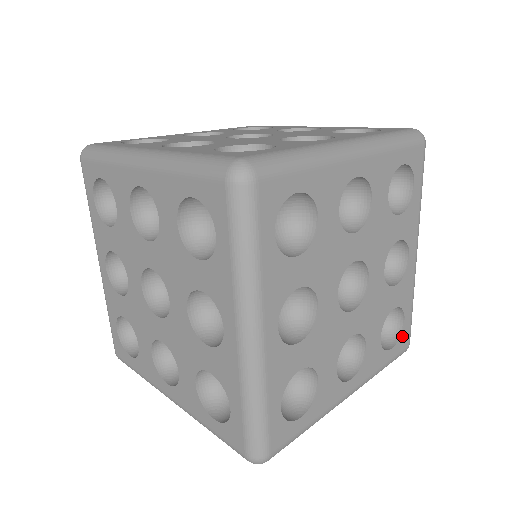
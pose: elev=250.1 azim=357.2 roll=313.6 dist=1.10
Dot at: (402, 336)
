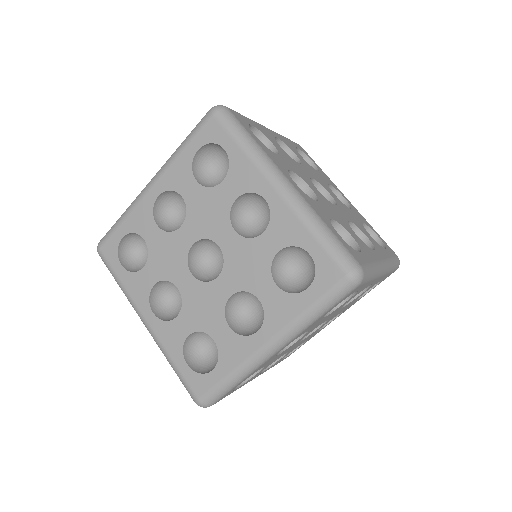
Dot at: (291, 353)
